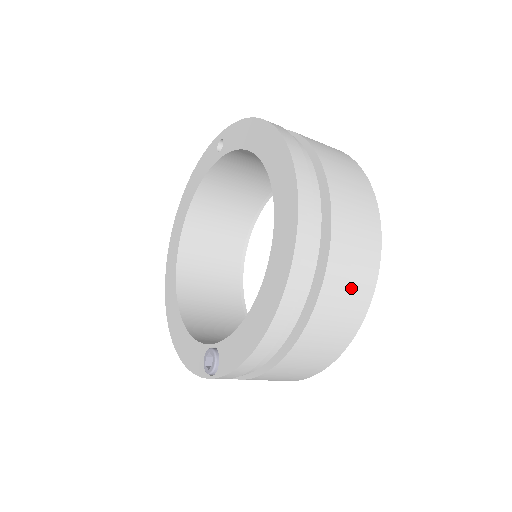
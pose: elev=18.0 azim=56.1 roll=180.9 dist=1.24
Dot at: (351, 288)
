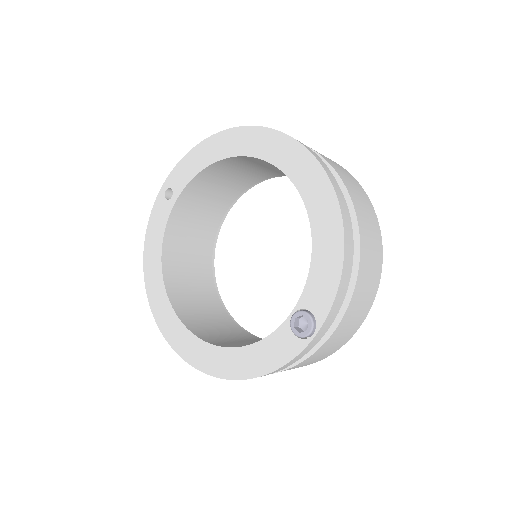
Dot at: (360, 196)
